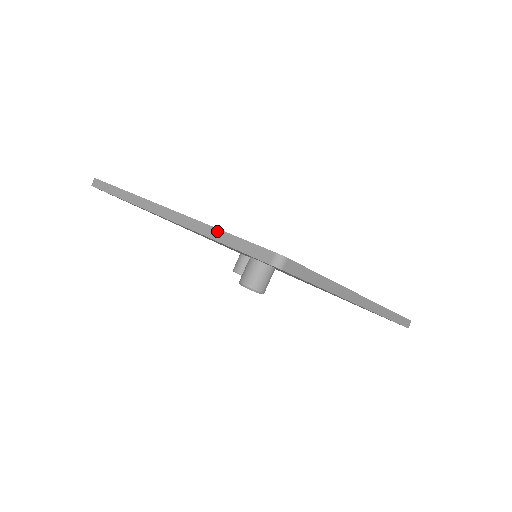
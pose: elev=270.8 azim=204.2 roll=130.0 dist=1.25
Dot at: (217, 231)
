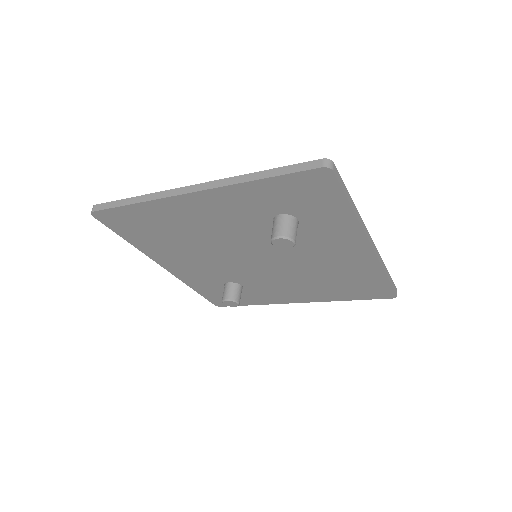
Dot at: (259, 173)
